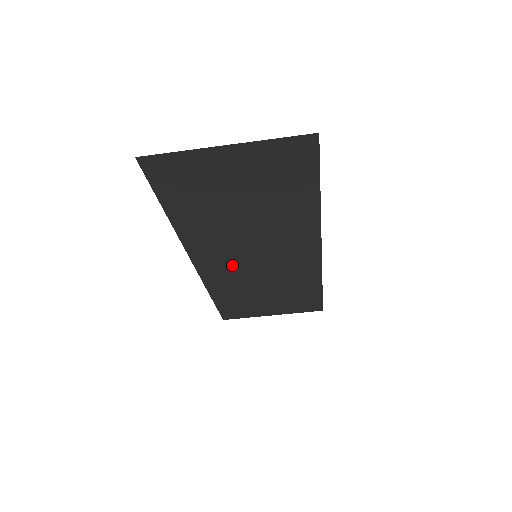
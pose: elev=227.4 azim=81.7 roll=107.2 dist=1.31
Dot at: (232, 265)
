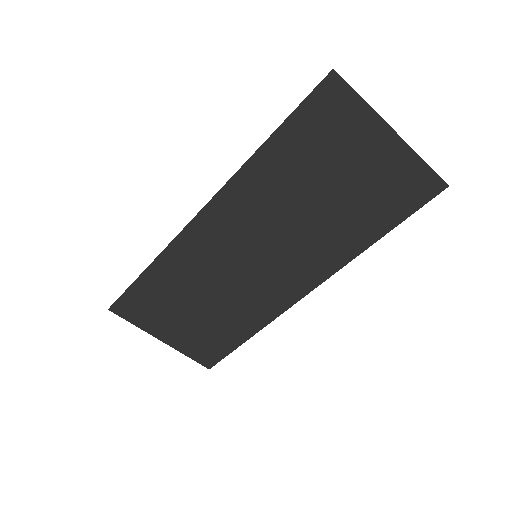
Dot at: (223, 248)
